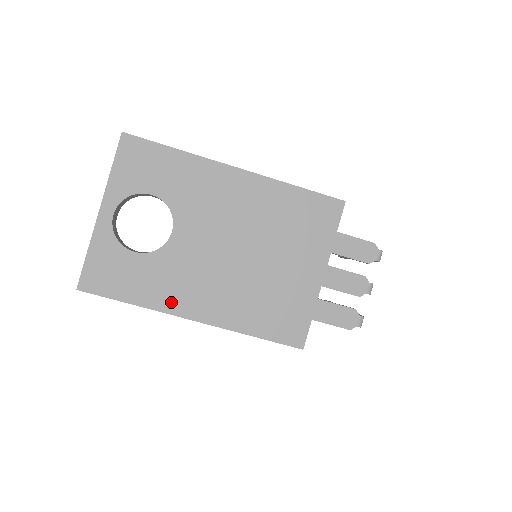
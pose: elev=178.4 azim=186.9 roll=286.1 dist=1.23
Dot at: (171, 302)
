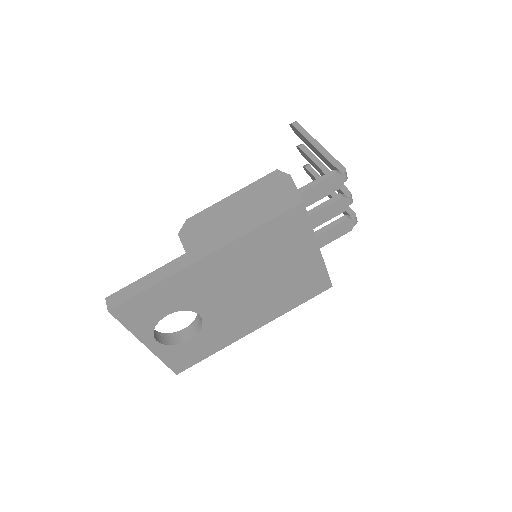
Dot at: (234, 336)
